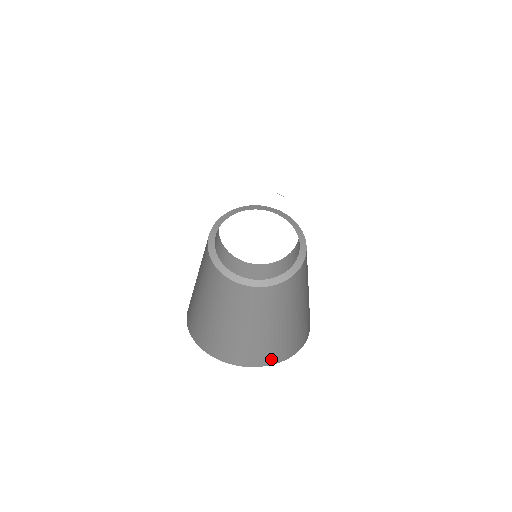
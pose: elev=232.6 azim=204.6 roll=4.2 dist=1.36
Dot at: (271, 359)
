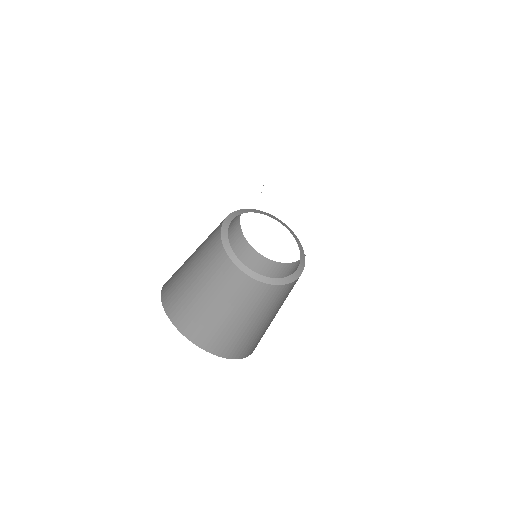
Dot at: (253, 349)
